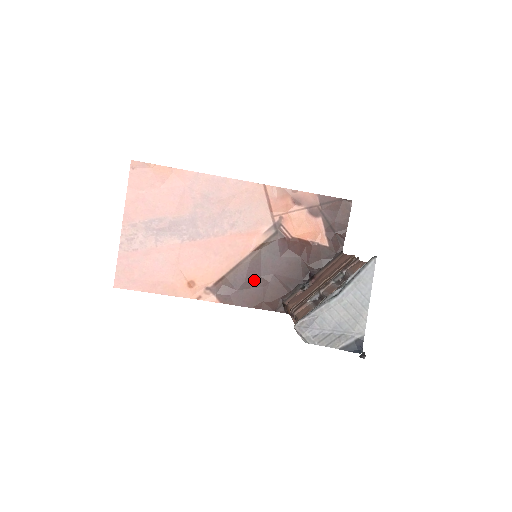
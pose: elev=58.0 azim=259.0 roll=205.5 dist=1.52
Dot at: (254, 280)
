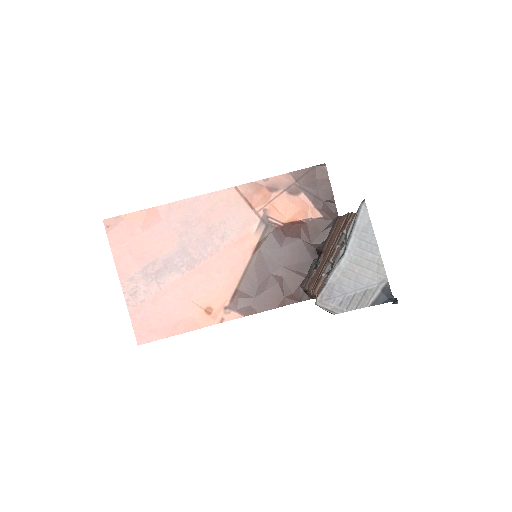
Dot at: (266, 281)
